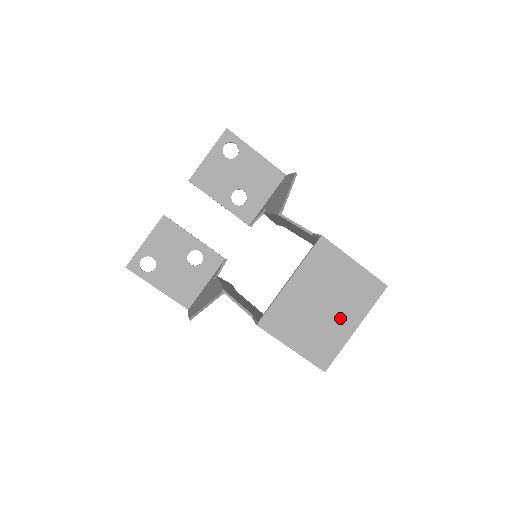
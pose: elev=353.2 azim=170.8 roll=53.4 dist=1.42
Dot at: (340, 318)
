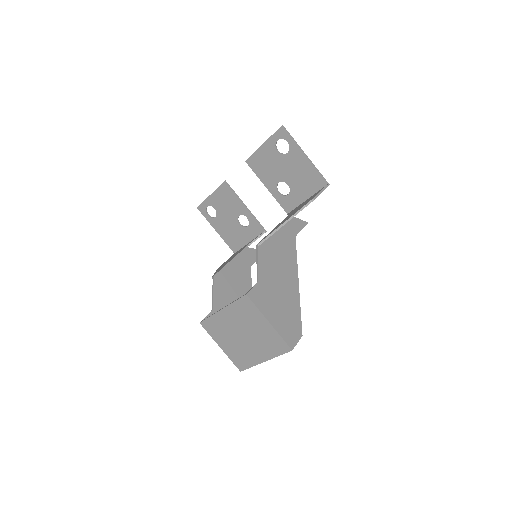
Dot at: (254, 349)
